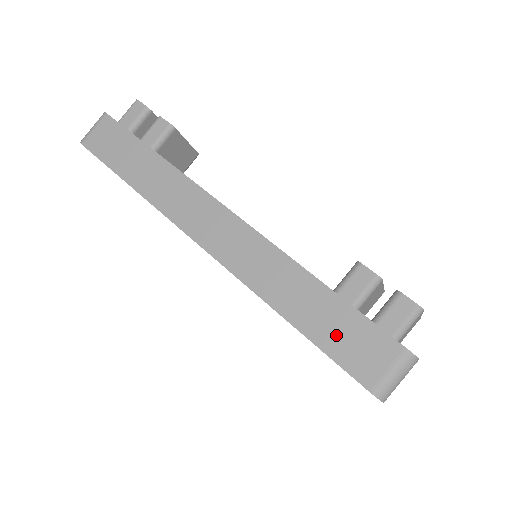
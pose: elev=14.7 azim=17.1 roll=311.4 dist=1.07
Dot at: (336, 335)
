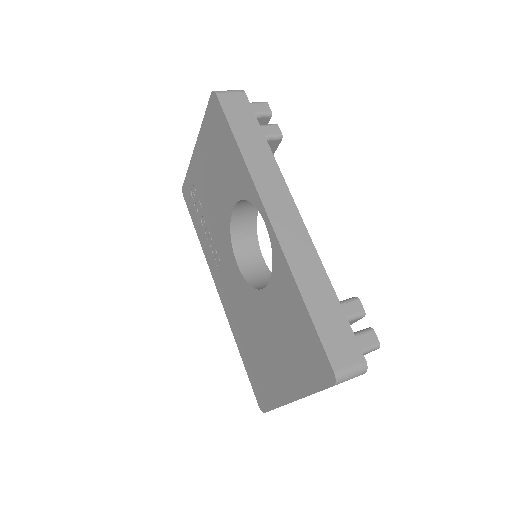
Dot at: (330, 327)
